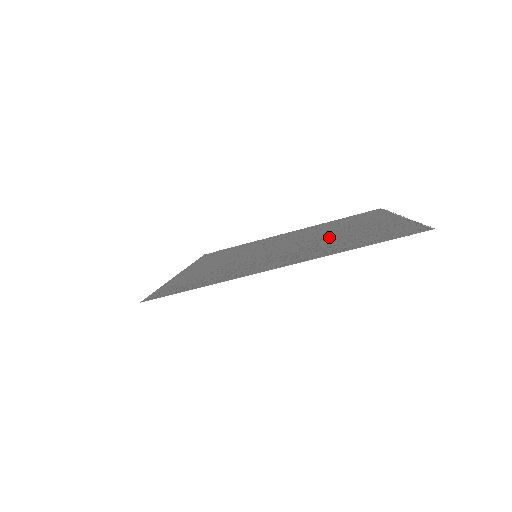
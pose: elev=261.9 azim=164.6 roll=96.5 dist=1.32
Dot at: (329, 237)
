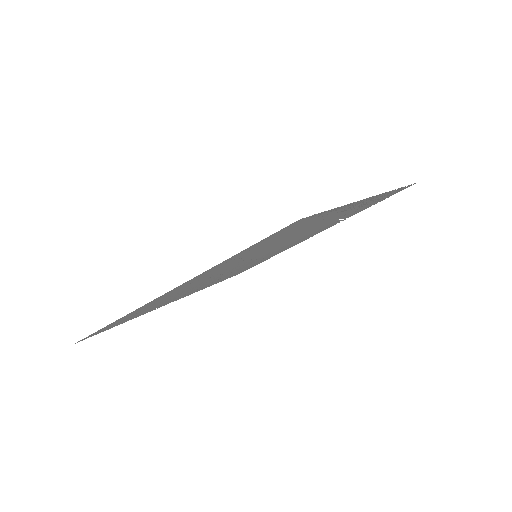
Dot at: (302, 237)
